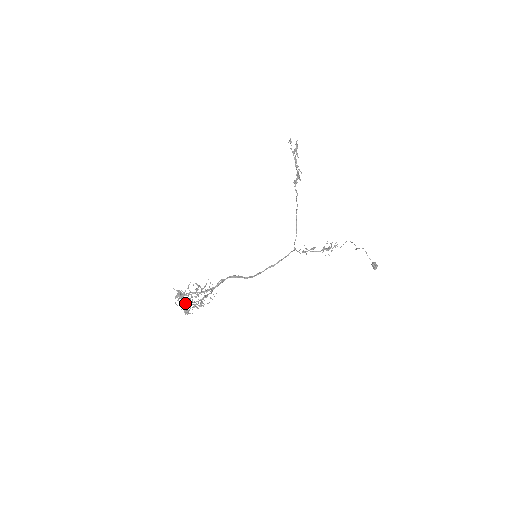
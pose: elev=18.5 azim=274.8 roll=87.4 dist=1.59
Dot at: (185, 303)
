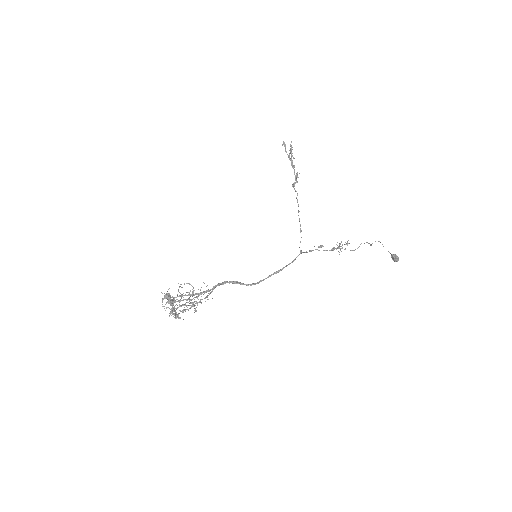
Dot at: (173, 303)
